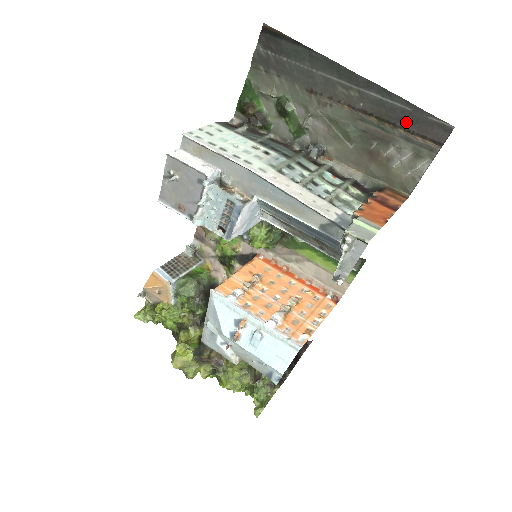
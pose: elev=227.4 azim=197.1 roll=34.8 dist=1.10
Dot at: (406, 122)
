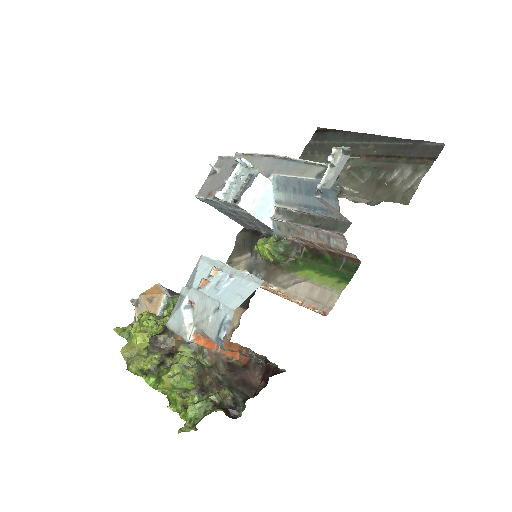
Dot at: (408, 152)
